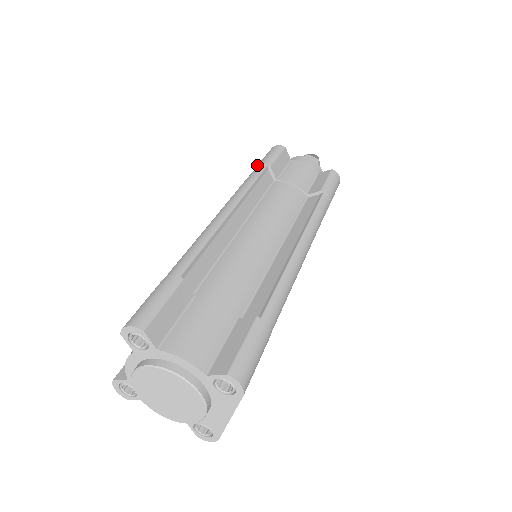
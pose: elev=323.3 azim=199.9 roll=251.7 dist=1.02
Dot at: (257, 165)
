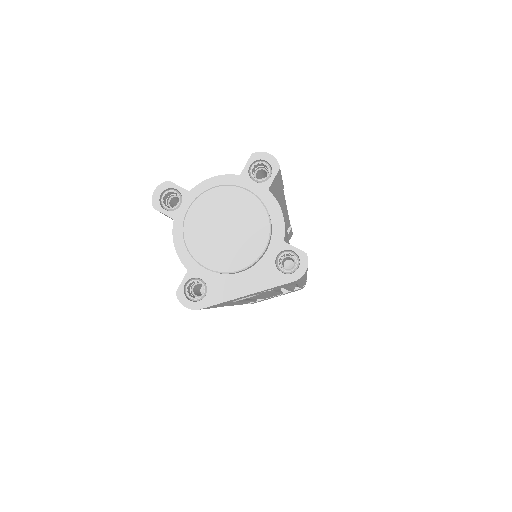
Dot at: occluded
